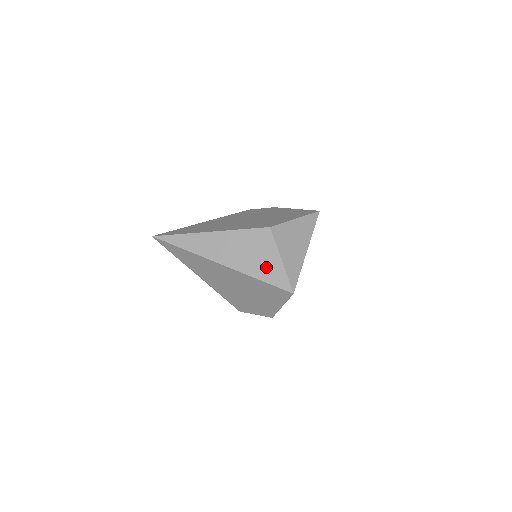
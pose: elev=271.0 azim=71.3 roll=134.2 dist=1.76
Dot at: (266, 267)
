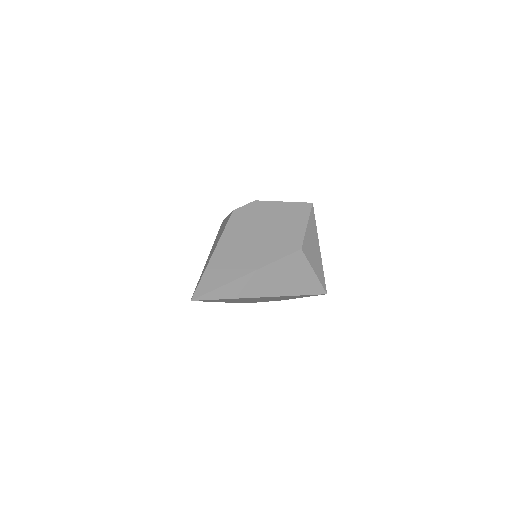
Dot at: (304, 283)
